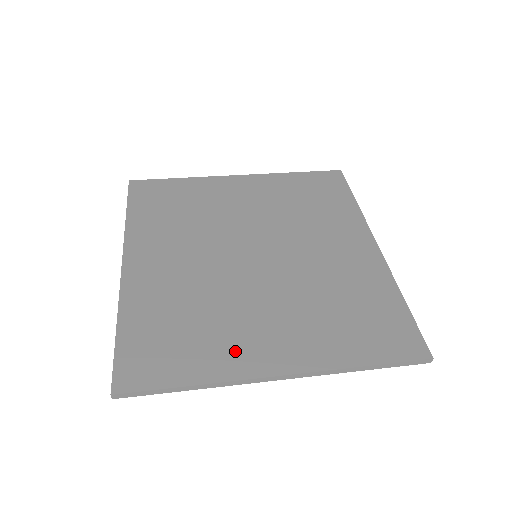
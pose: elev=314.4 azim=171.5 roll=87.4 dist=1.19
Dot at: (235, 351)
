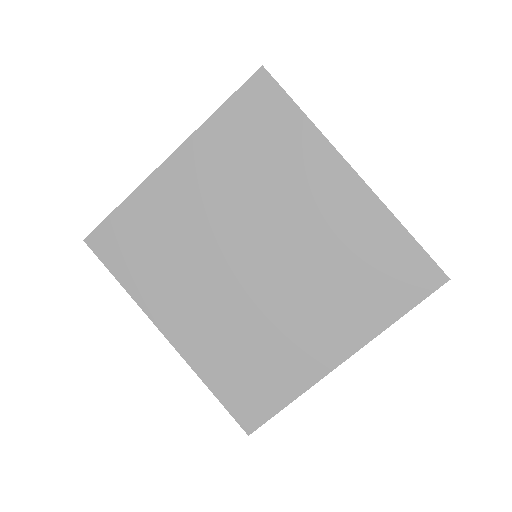
Dot at: (302, 361)
